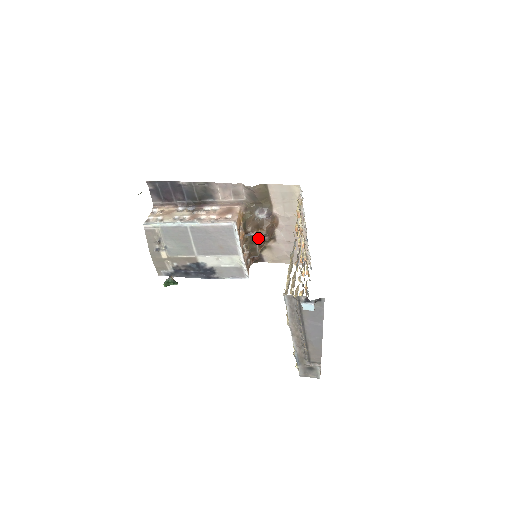
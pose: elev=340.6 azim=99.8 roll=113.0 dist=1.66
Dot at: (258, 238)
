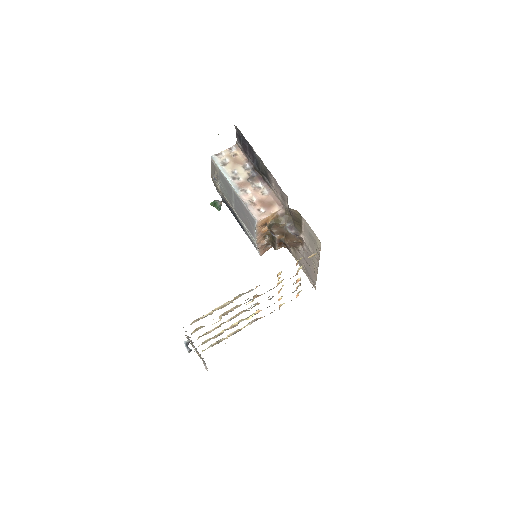
Dot at: (280, 241)
